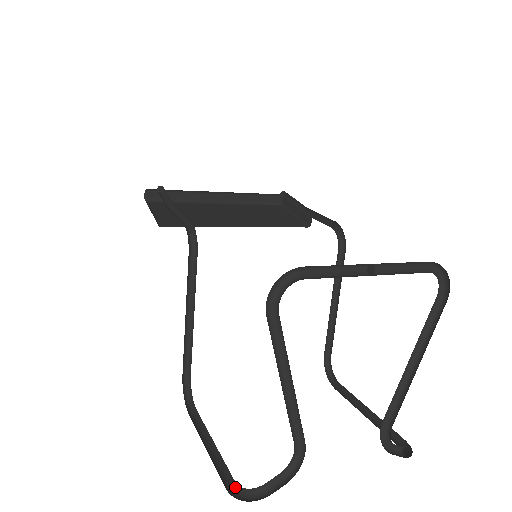
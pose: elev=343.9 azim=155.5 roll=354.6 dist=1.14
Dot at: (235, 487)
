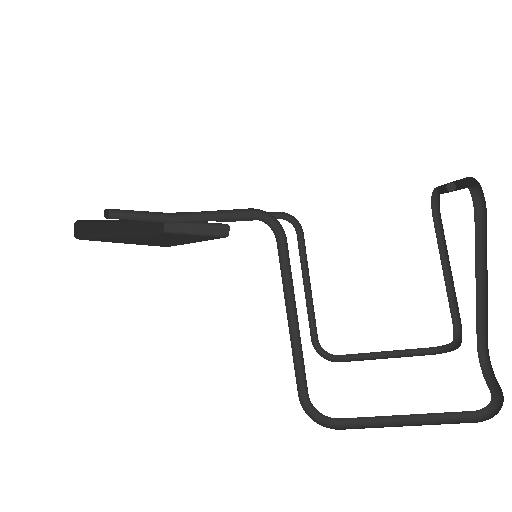
Dot at: (474, 417)
